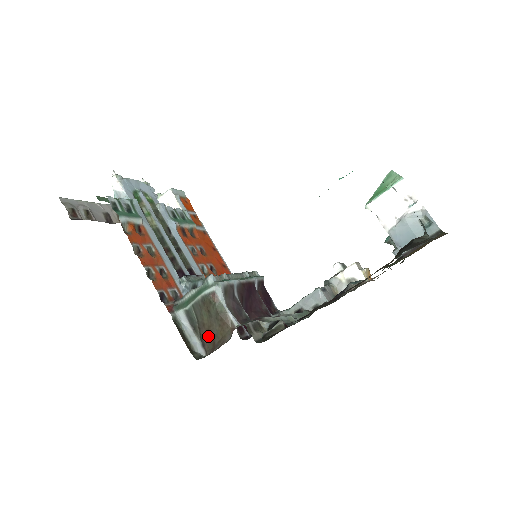
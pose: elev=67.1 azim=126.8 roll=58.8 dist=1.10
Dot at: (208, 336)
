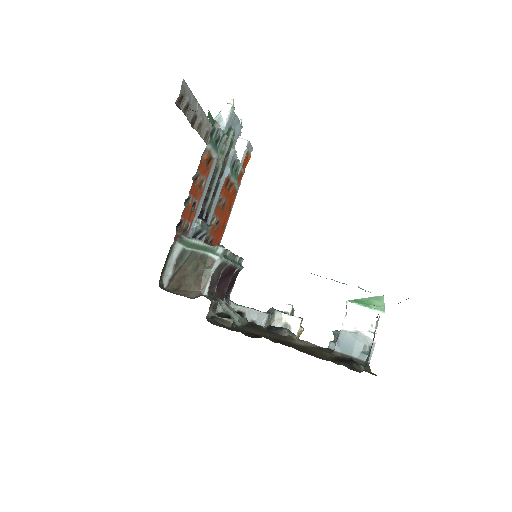
Dot at: (180, 279)
